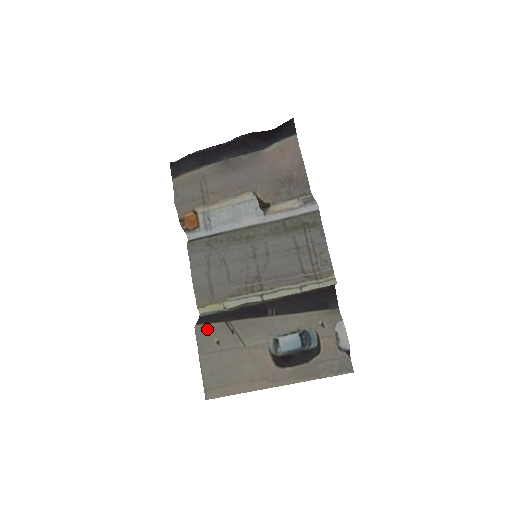
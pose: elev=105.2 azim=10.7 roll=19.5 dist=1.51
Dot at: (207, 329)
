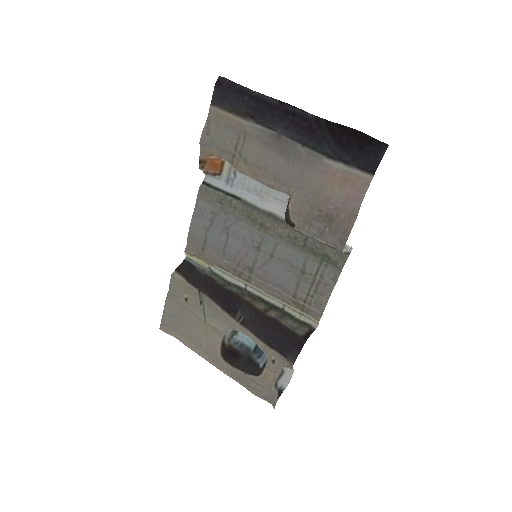
Dot at: (181, 284)
